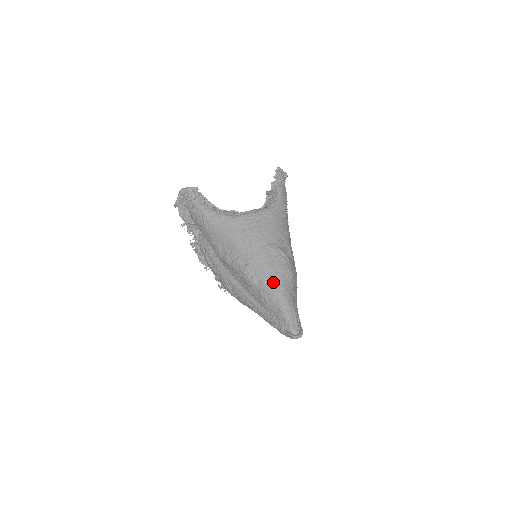
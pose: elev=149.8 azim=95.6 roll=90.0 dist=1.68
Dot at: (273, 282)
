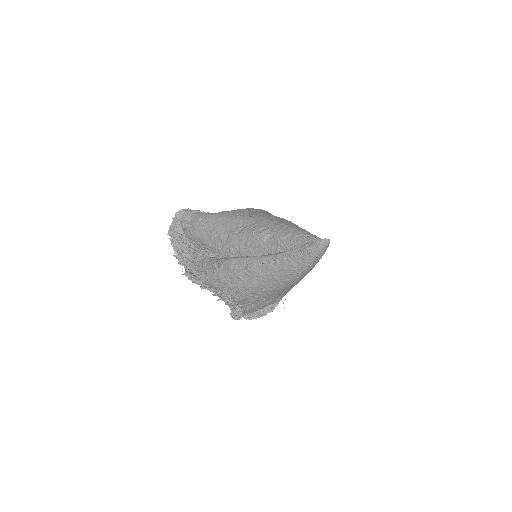
Dot at: (286, 224)
